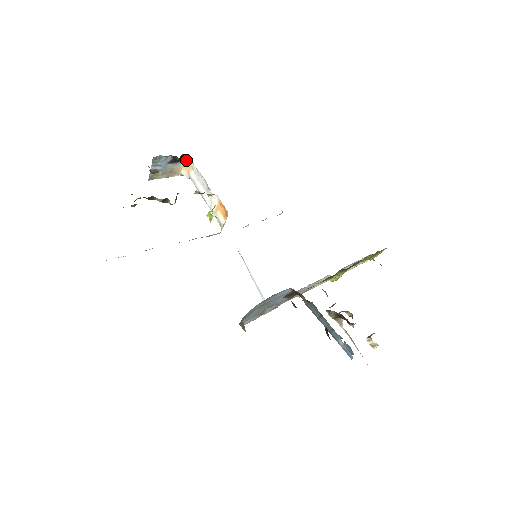
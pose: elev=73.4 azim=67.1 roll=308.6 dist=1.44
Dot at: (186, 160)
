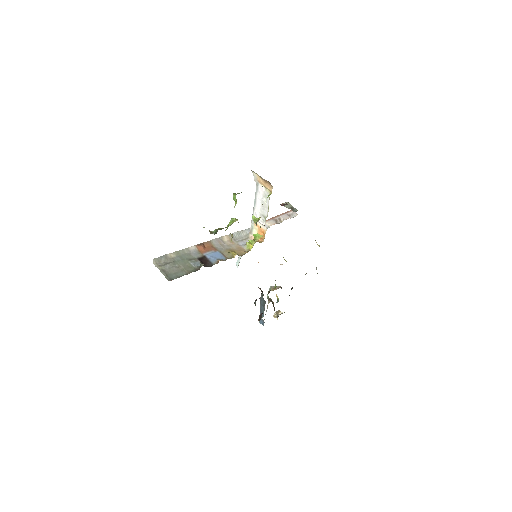
Dot at: (267, 182)
